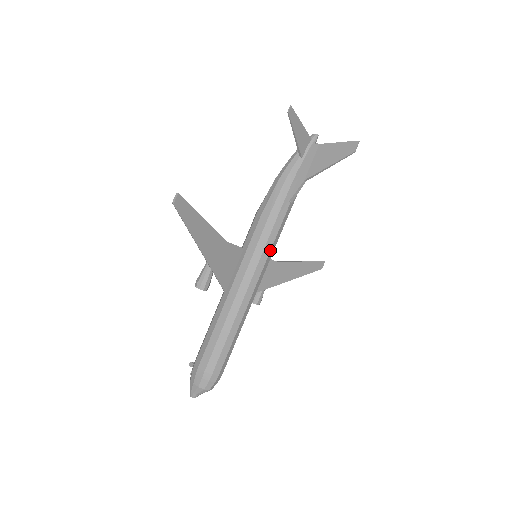
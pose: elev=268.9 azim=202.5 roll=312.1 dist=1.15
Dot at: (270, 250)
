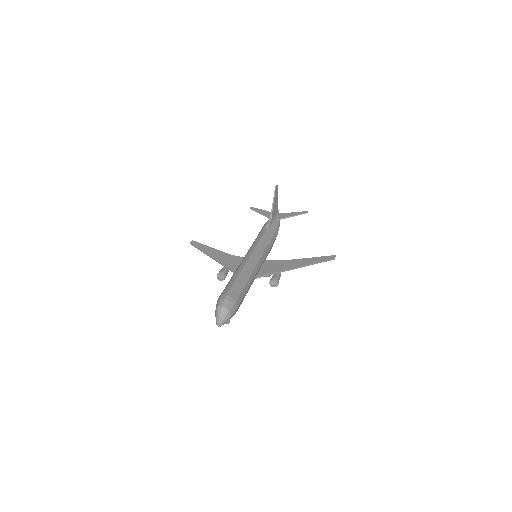
Dot at: (257, 244)
